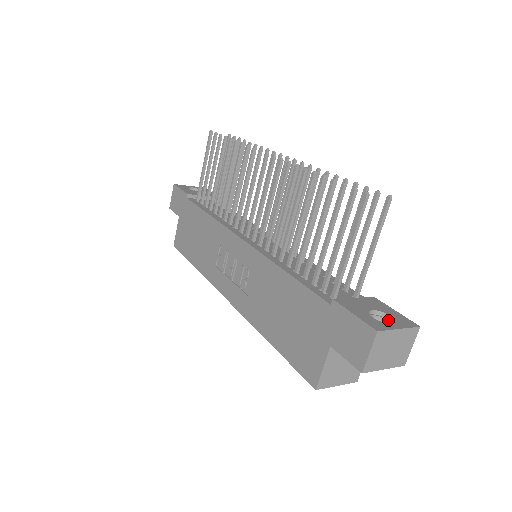
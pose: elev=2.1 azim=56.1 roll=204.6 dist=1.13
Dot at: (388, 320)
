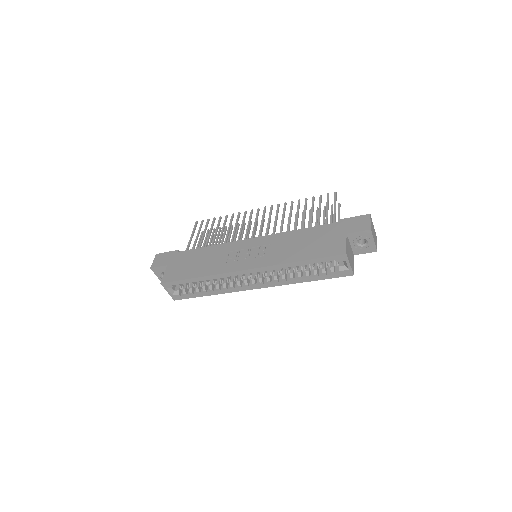
Dot at: occluded
